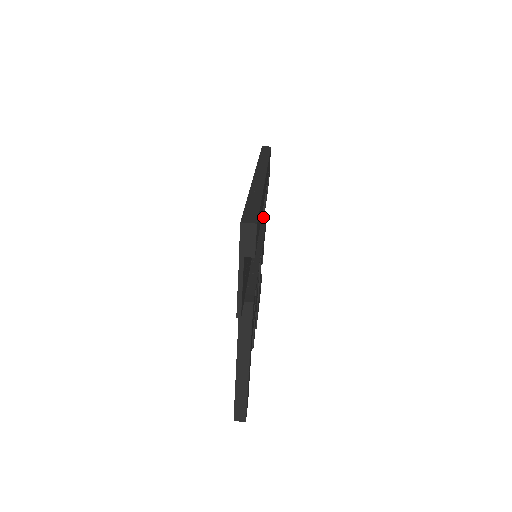
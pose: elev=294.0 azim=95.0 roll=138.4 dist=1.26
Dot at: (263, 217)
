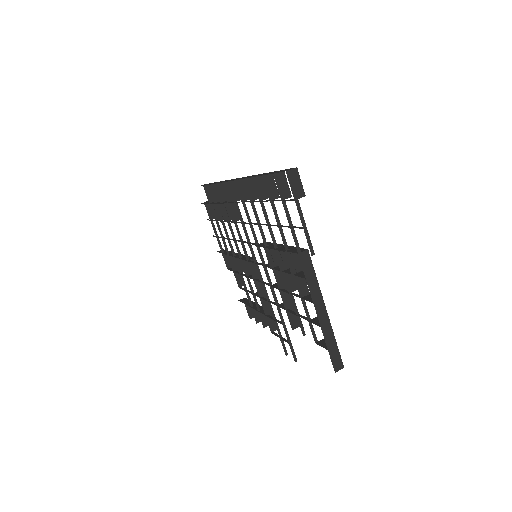
Dot at: occluded
